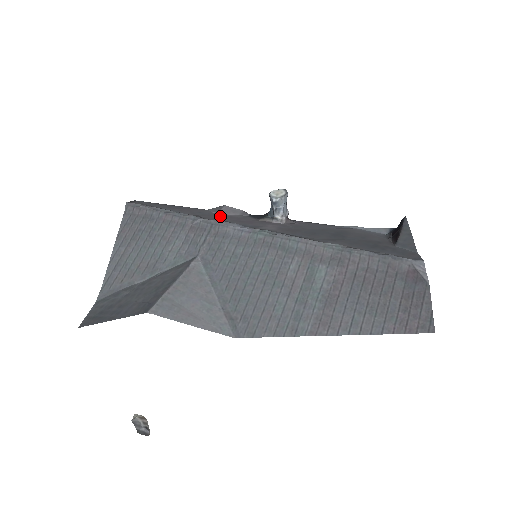
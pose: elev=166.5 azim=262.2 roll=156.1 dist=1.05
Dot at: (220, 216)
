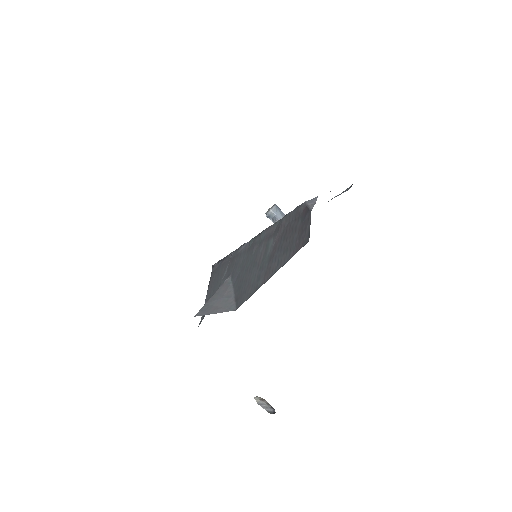
Dot at: occluded
